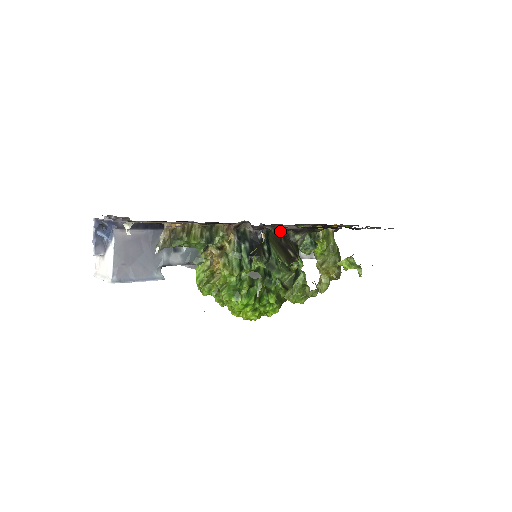
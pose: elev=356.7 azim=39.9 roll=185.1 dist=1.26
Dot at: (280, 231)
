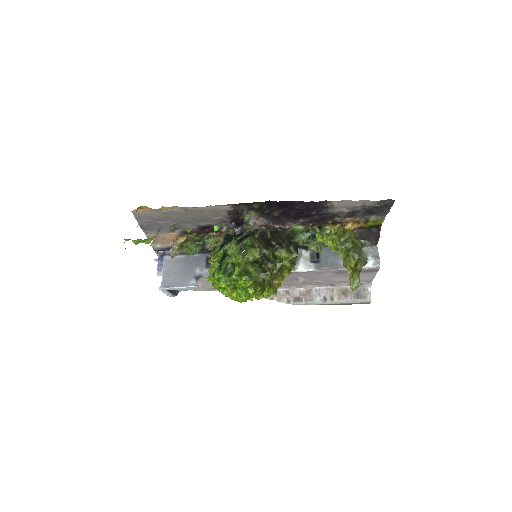
Dot at: occluded
